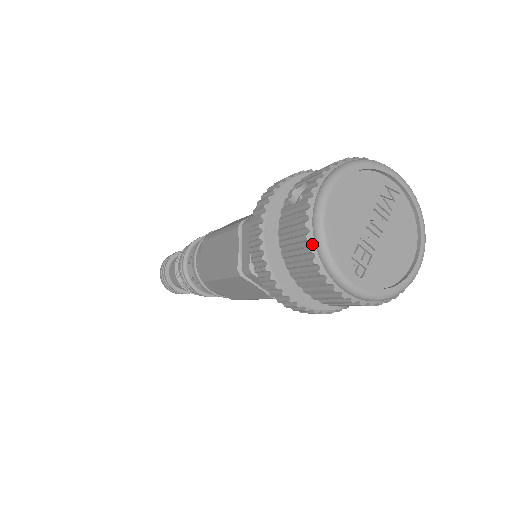
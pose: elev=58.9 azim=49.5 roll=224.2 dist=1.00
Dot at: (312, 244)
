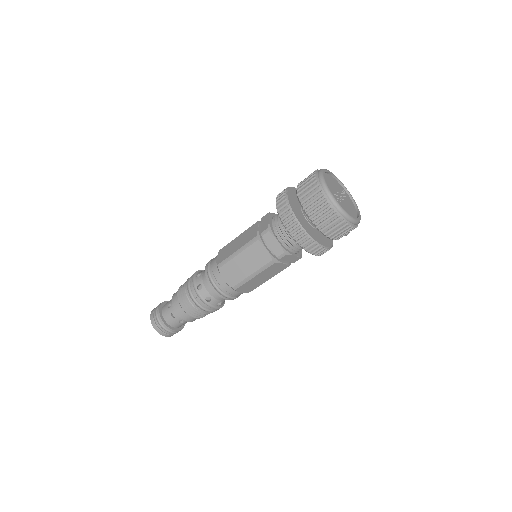
Dot at: (318, 181)
